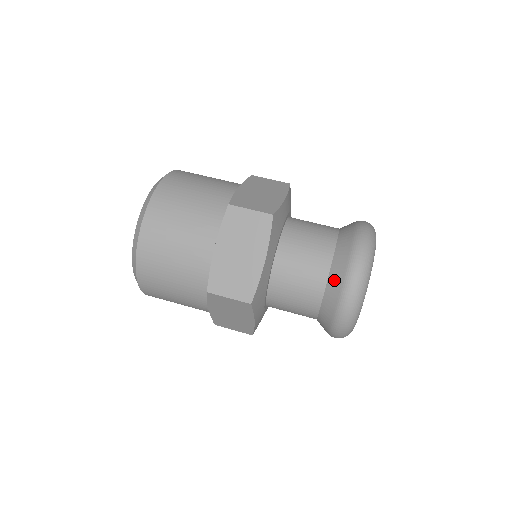
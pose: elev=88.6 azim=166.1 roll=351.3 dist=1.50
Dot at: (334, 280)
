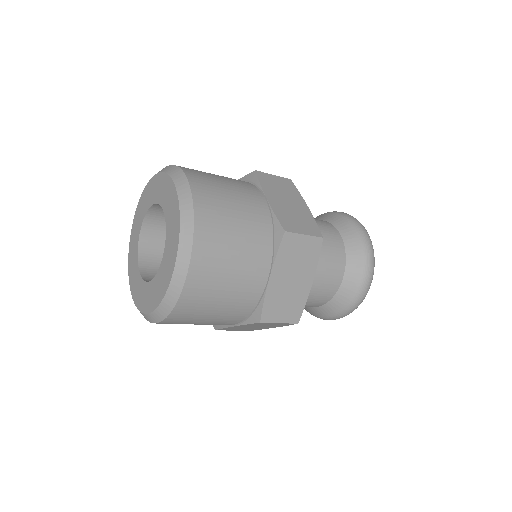
Dot at: (349, 283)
